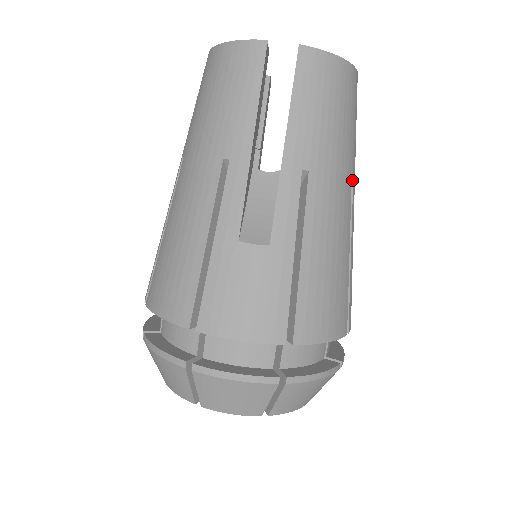
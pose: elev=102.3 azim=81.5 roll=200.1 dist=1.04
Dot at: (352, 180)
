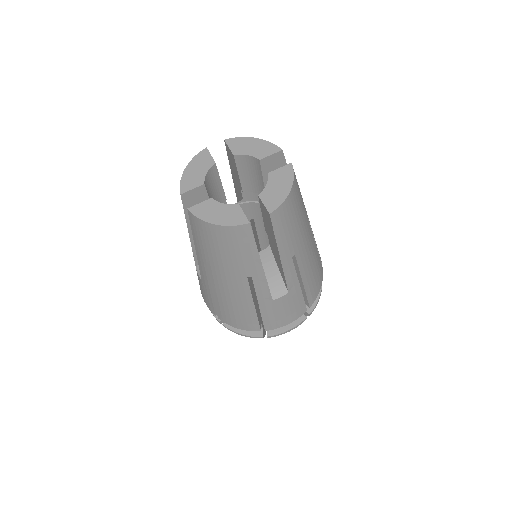
Dot at: (307, 218)
